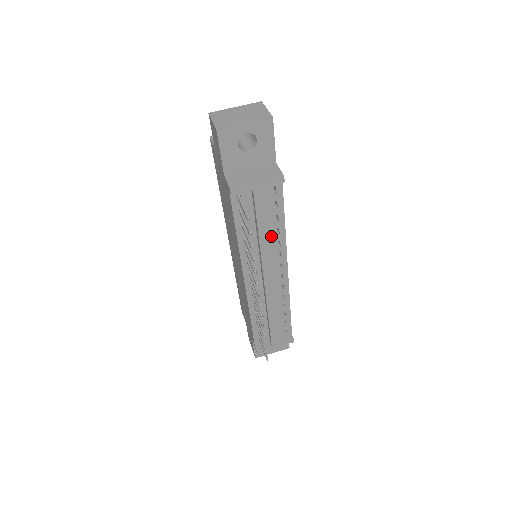
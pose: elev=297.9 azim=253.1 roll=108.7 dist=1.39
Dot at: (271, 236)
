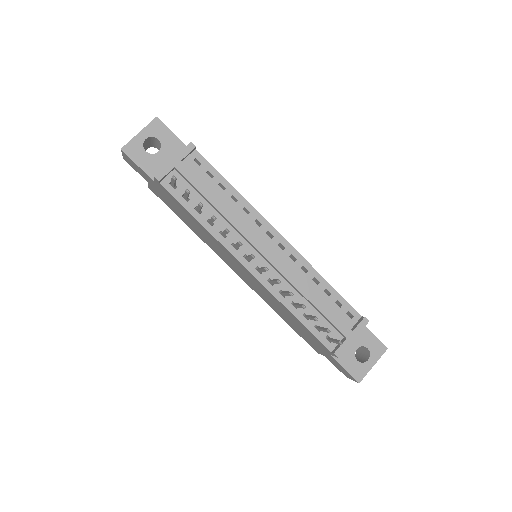
Dot at: (232, 207)
